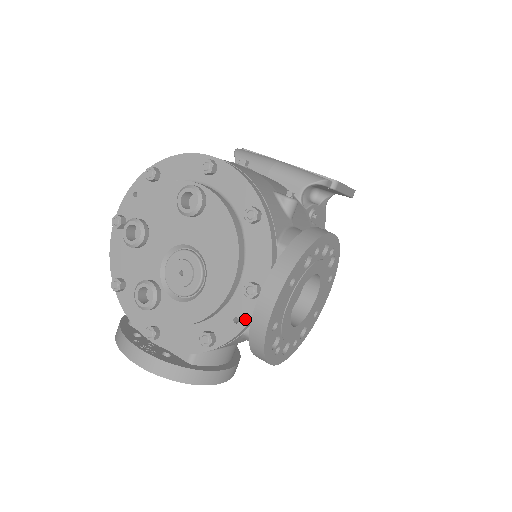
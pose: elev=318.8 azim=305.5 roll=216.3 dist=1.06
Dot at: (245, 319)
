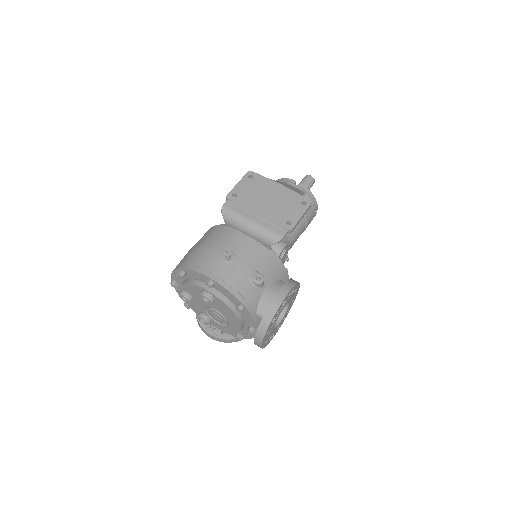
Dot at: (252, 336)
